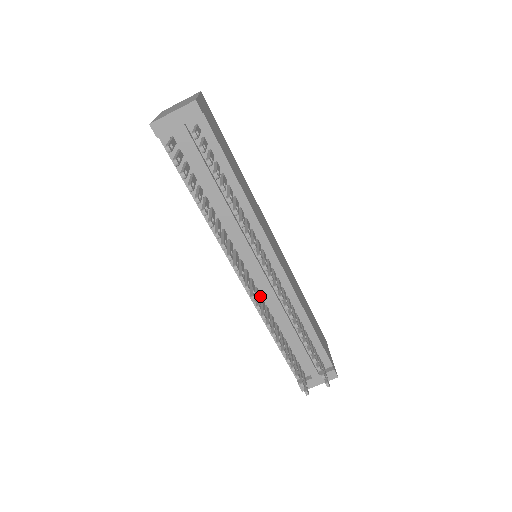
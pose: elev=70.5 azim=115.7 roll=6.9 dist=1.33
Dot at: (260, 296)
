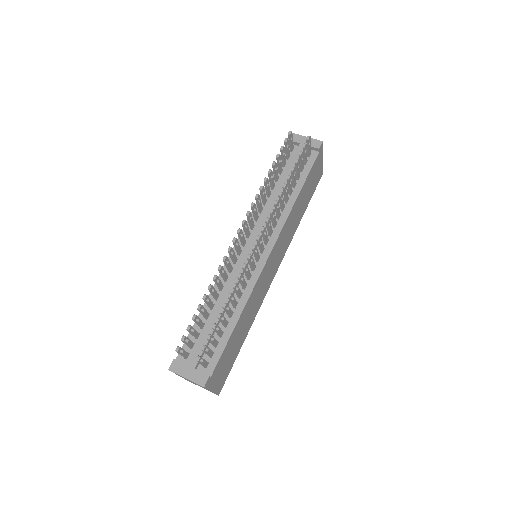
Dot at: (232, 268)
